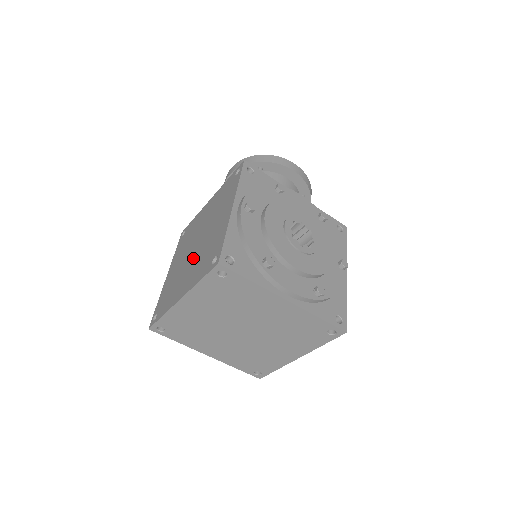
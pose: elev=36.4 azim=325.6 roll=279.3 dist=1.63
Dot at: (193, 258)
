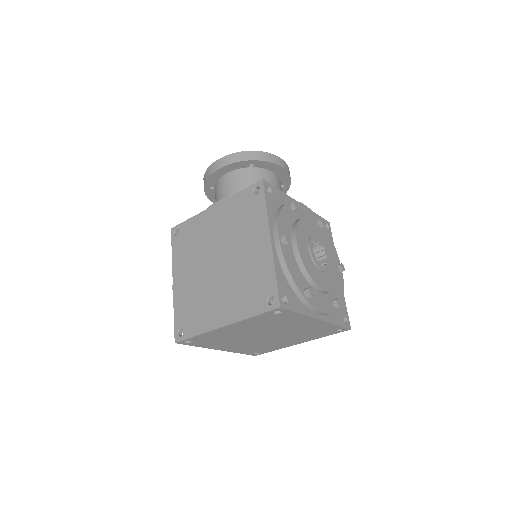
Dot at: (222, 280)
